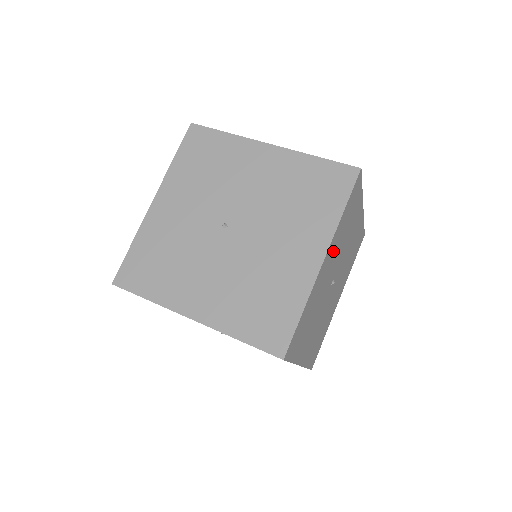
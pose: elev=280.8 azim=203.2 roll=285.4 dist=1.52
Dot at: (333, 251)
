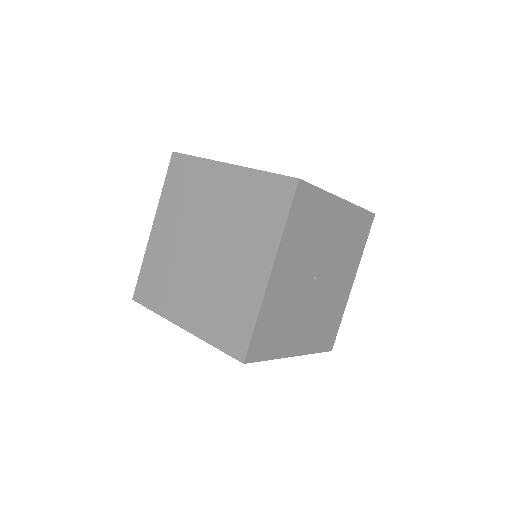
Dot at: (290, 258)
